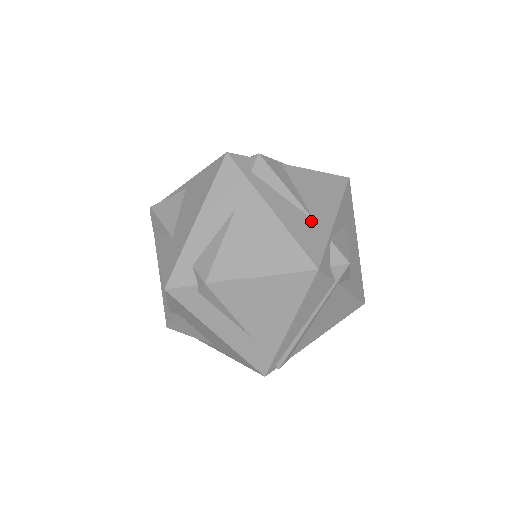
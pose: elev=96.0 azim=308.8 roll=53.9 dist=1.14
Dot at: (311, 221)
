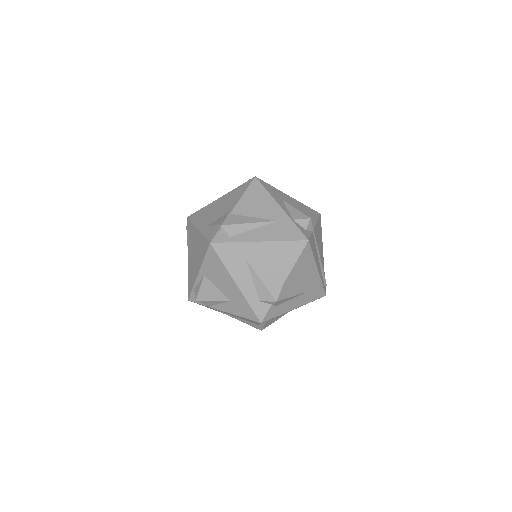
Dot at: (277, 223)
